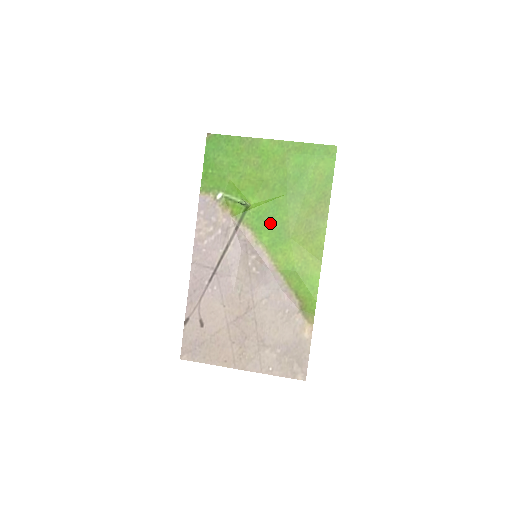
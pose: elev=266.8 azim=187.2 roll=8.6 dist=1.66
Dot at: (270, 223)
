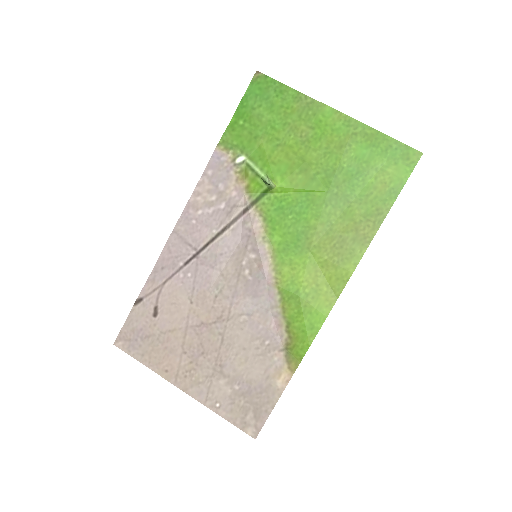
Dot at: (291, 221)
